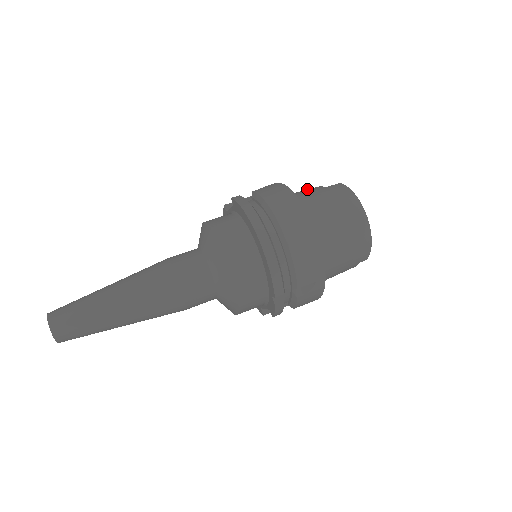
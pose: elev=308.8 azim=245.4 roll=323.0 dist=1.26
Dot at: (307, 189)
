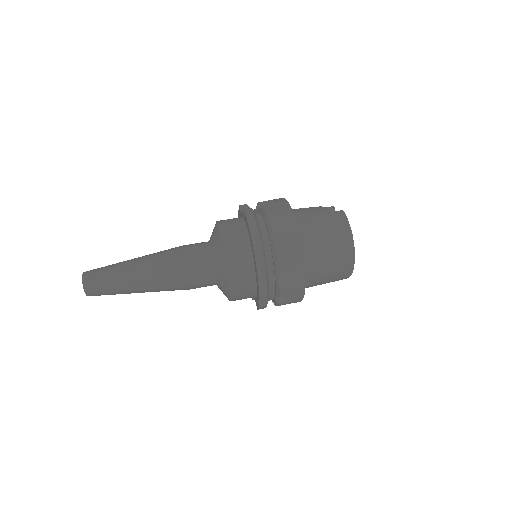
Dot at: (313, 209)
